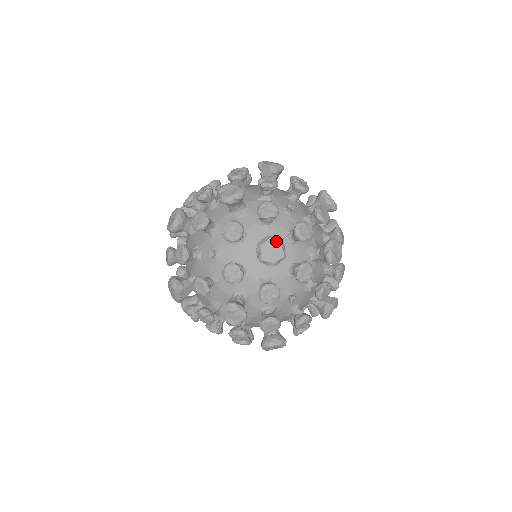
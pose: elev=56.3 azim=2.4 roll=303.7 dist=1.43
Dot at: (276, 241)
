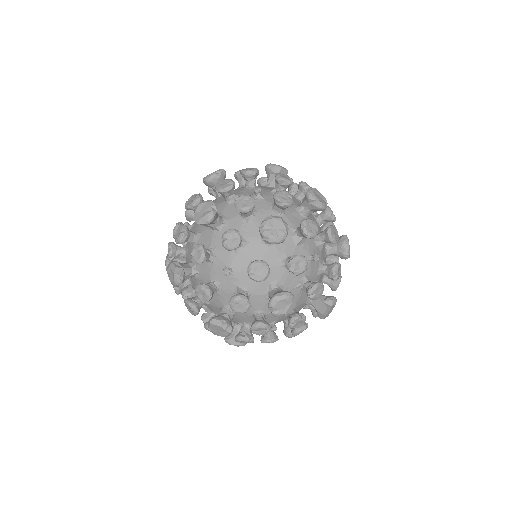
Dot at: (216, 325)
